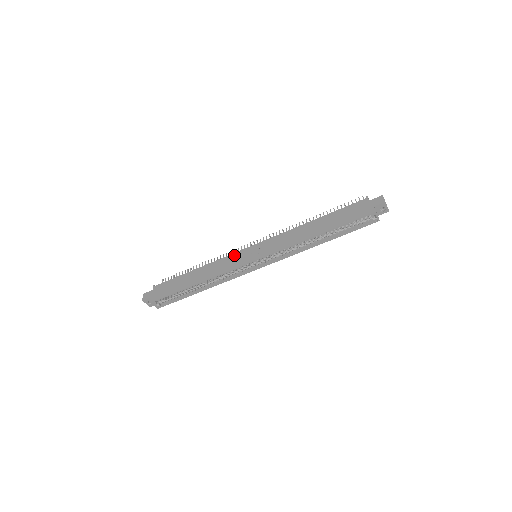
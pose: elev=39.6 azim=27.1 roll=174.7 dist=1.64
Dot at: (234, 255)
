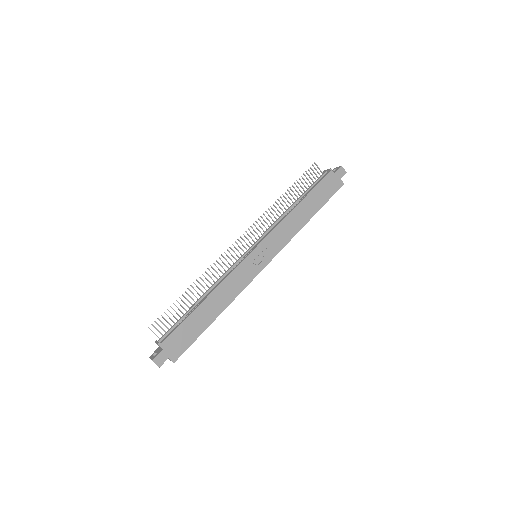
Dot at: (242, 267)
